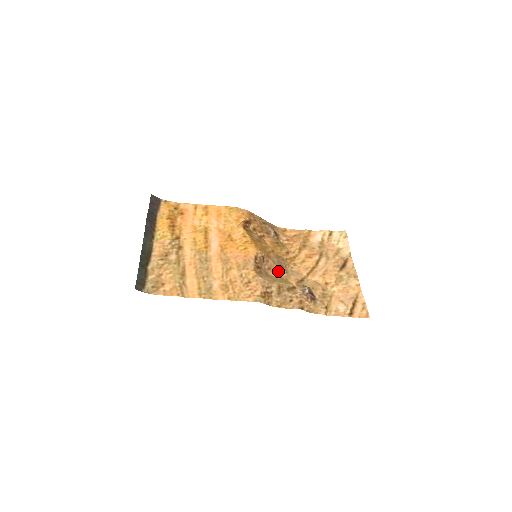
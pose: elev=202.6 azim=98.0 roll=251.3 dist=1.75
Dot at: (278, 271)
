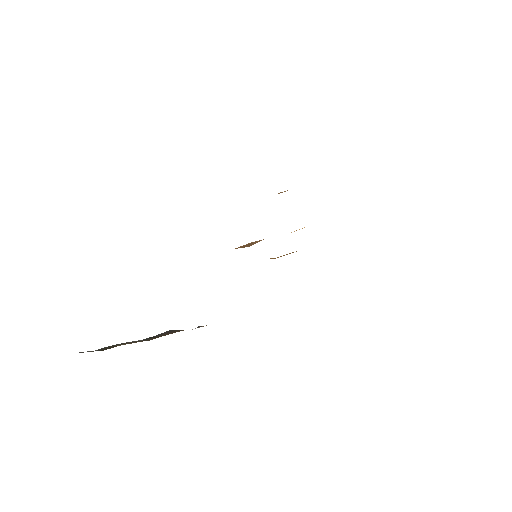
Dot at: occluded
